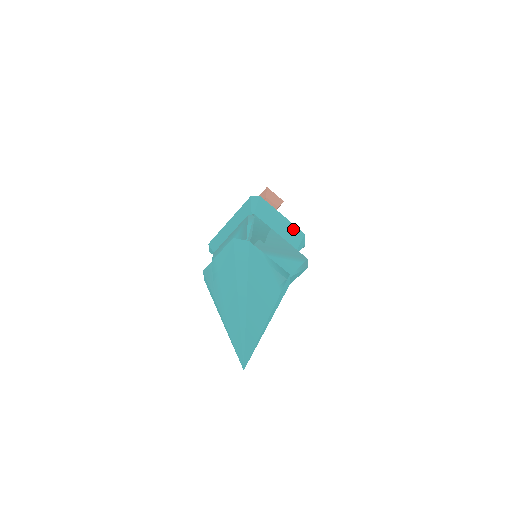
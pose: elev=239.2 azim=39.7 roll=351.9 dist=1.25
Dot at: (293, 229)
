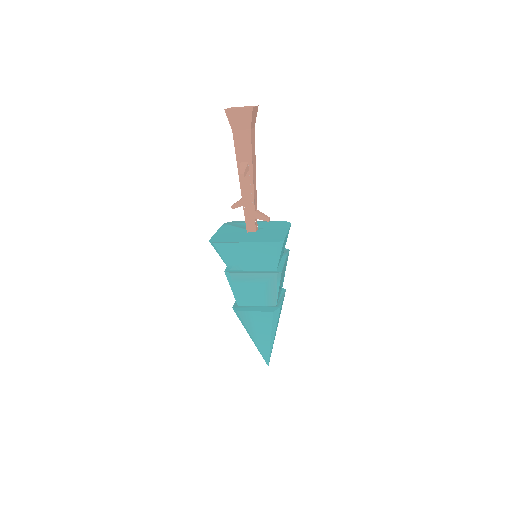
Dot at: (288, 232)
